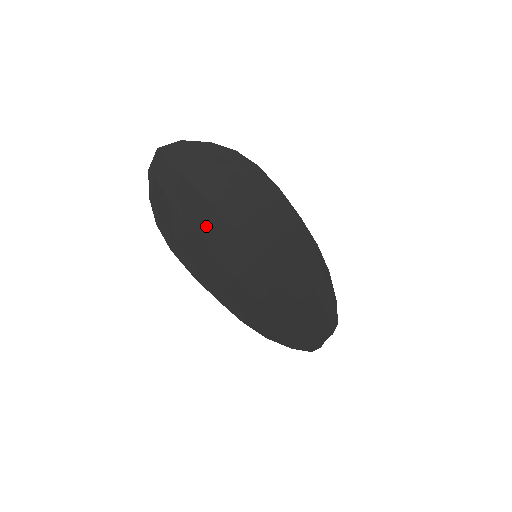
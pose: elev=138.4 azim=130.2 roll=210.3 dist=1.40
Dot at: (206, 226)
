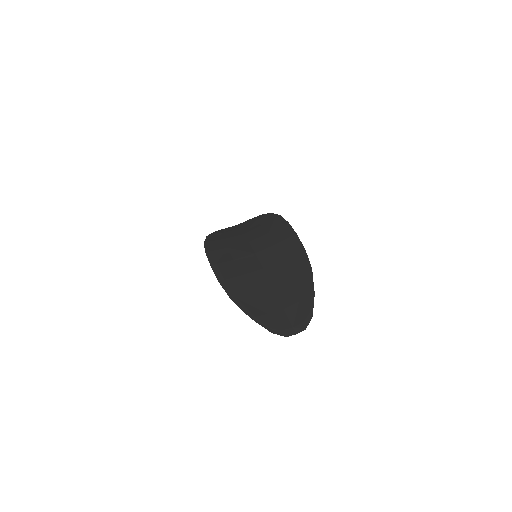
Dot at: (233, 240)
